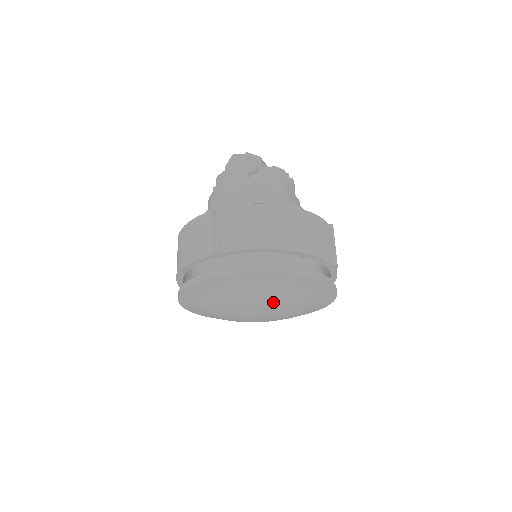
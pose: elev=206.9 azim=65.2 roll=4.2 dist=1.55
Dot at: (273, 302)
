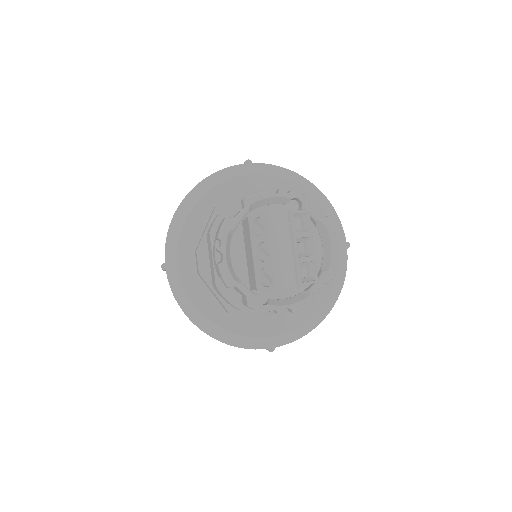
Dot at: occluded
